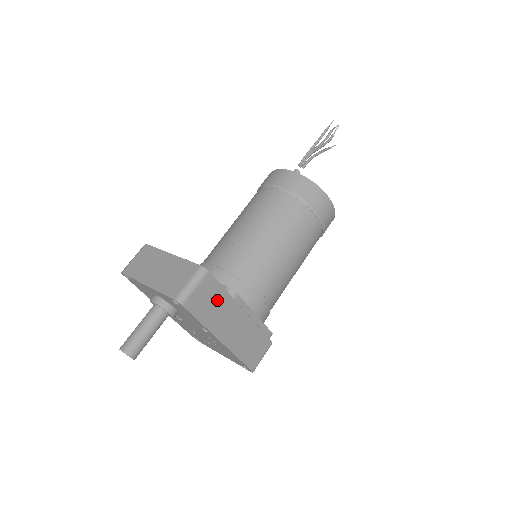
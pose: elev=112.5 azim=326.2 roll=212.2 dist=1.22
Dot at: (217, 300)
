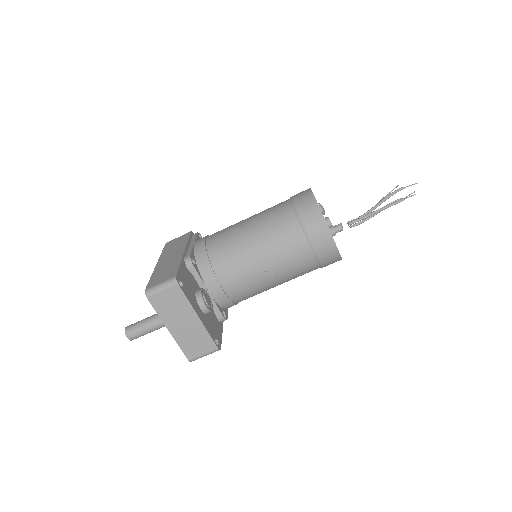
Dot at: occluded
